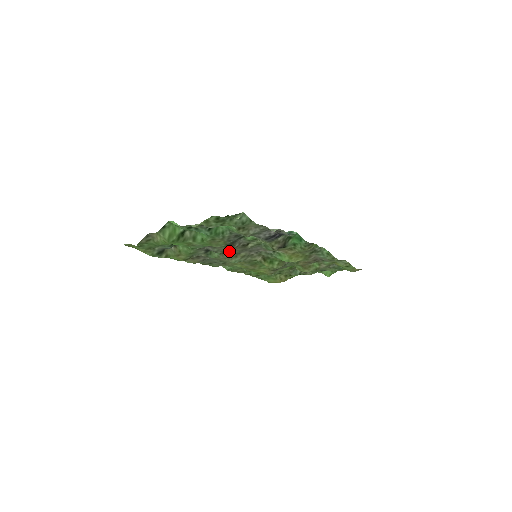
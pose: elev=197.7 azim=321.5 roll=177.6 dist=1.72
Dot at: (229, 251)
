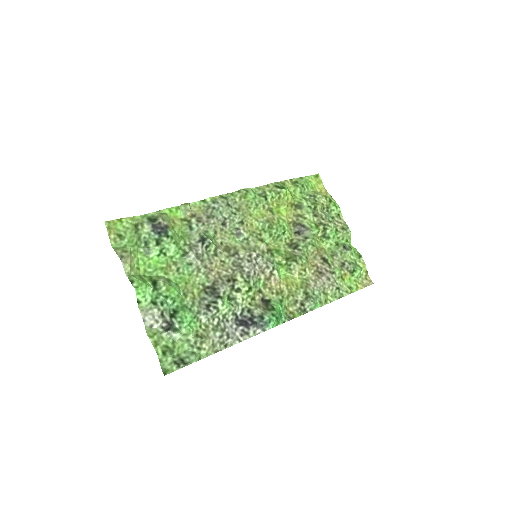
Dot at: (219, 262)
